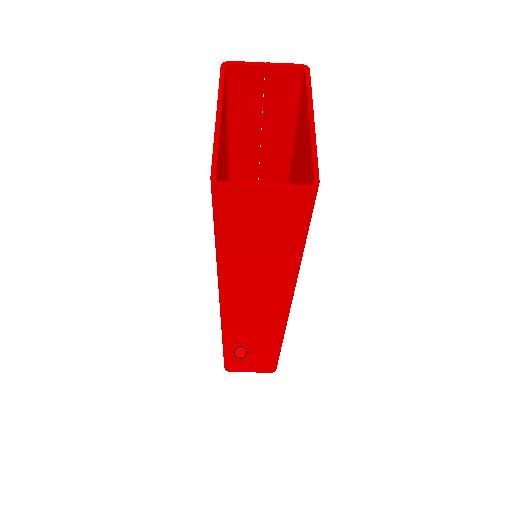
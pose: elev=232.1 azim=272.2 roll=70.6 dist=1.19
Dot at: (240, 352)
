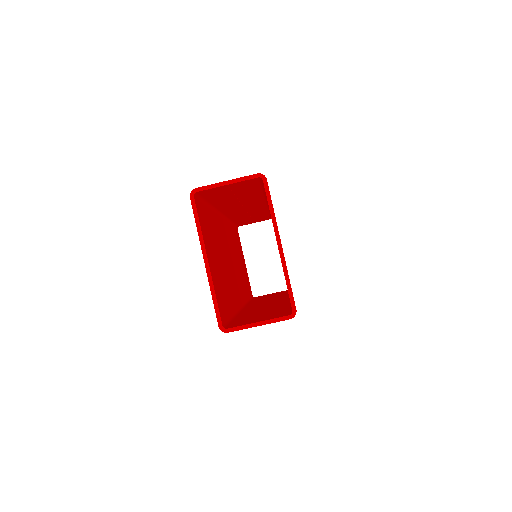
Dot at: occluded
